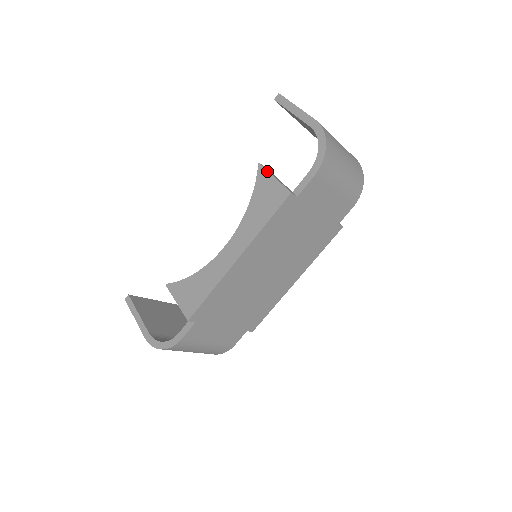
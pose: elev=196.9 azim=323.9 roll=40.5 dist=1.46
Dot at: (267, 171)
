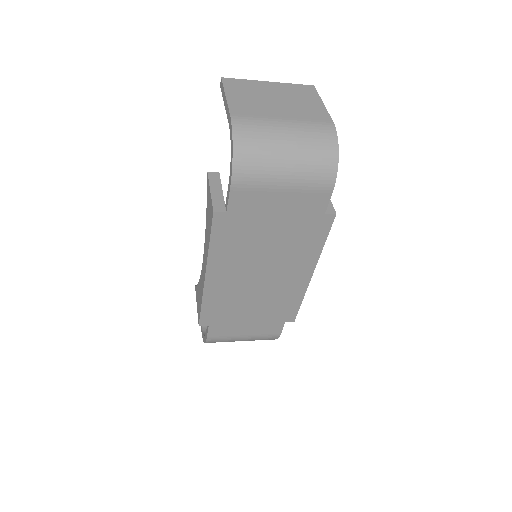
Dot at: (208, 182)
